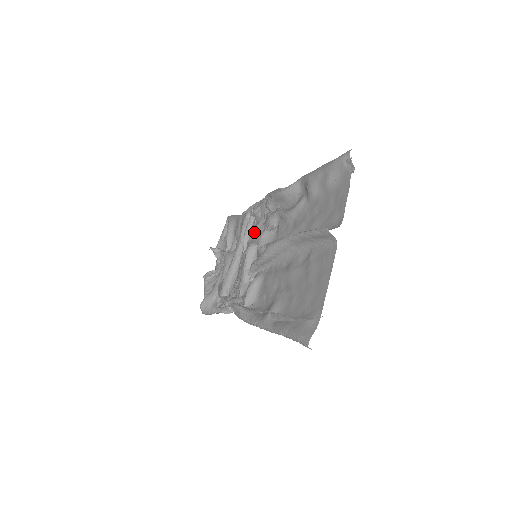
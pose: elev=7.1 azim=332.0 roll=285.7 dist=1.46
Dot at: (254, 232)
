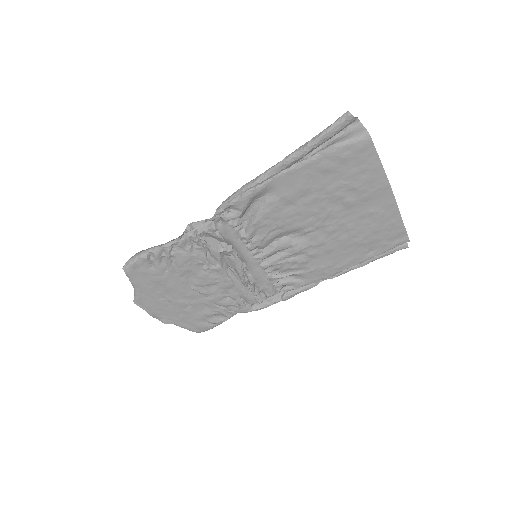
Dot at: (255, 281)
